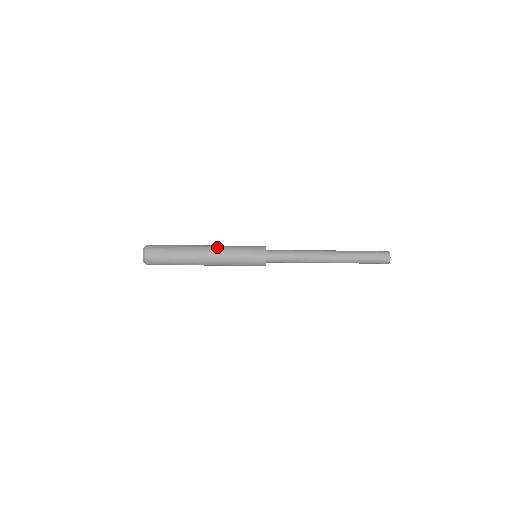
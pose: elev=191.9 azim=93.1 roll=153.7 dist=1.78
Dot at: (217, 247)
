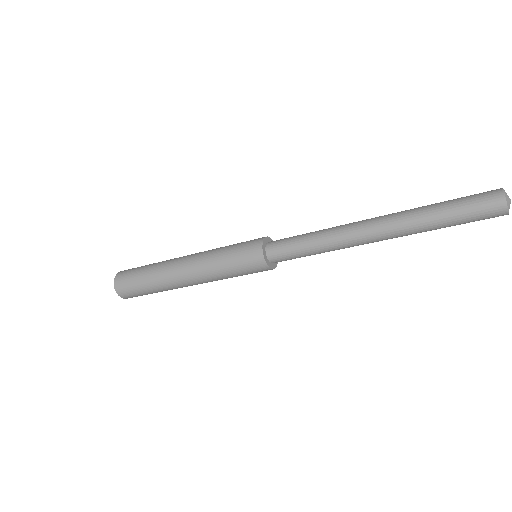
Dot at: (194, 258)
